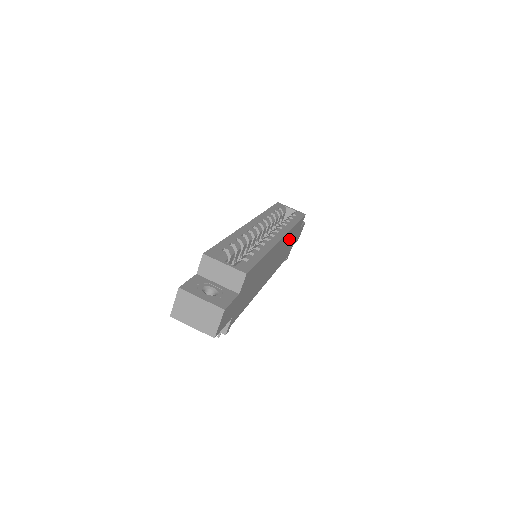
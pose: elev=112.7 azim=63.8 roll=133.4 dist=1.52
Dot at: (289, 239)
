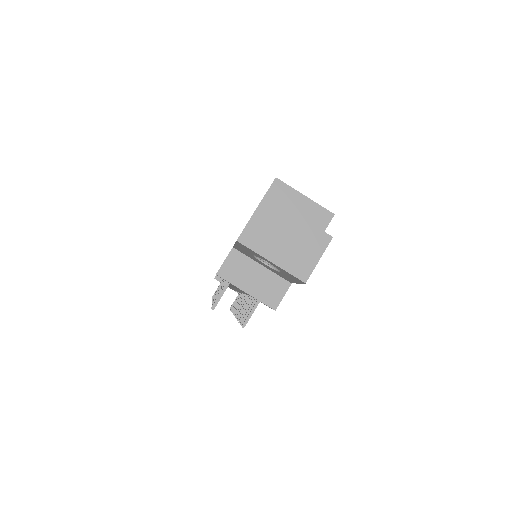
Dot at: occluded
